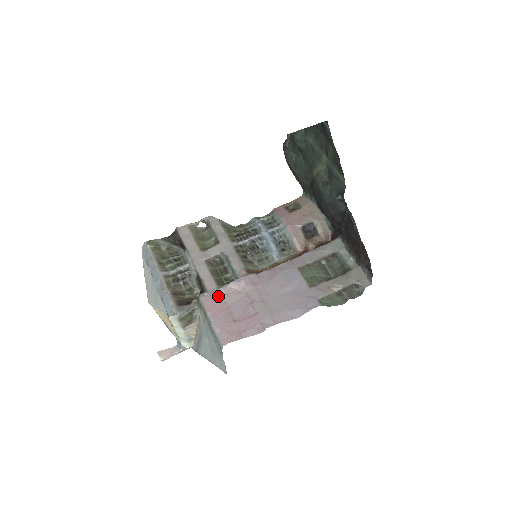
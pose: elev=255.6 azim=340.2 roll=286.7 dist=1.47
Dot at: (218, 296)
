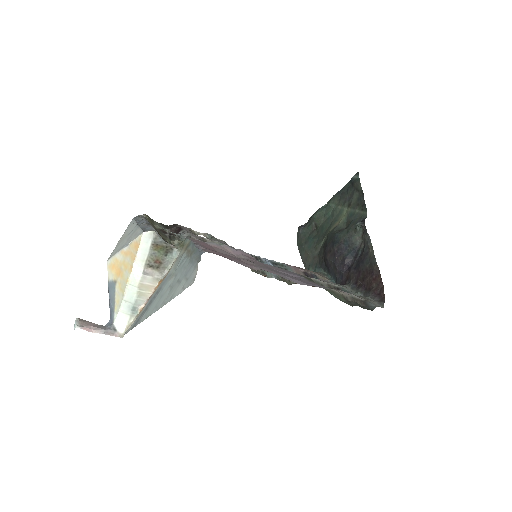
Dot at: (209, 245)
